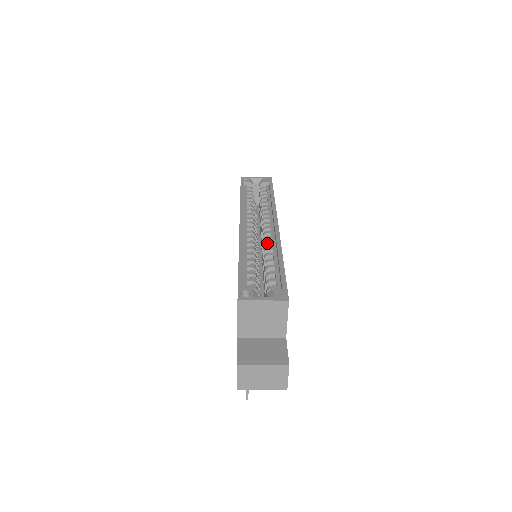
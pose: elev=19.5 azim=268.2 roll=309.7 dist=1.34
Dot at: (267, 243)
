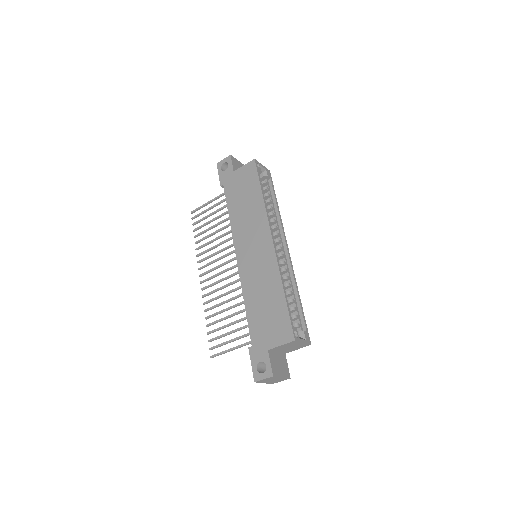
Dot at: (286, 271)
